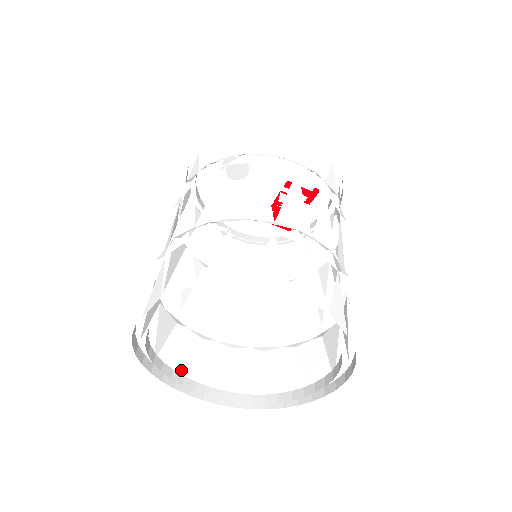
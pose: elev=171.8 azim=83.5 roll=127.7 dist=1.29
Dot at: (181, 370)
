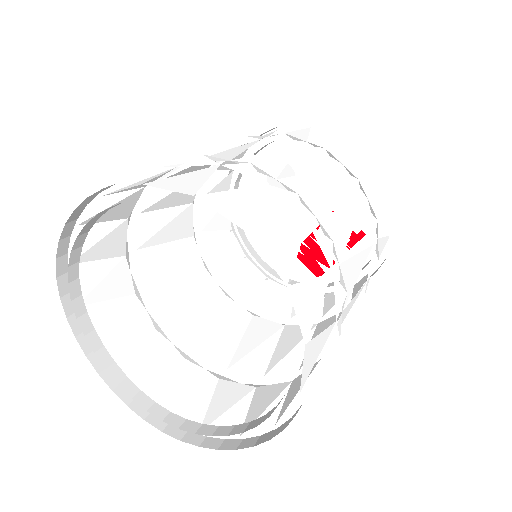
Dot at: (107, 342)
